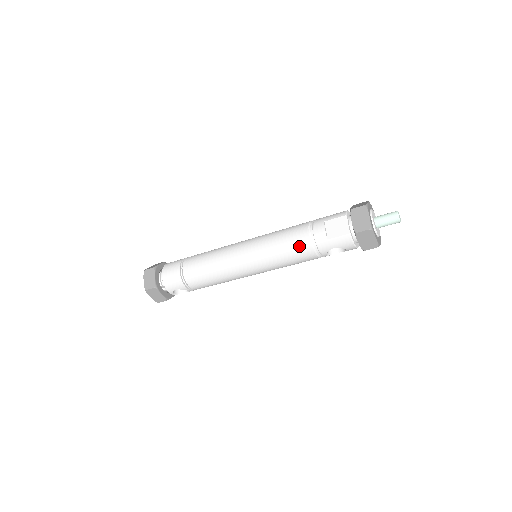
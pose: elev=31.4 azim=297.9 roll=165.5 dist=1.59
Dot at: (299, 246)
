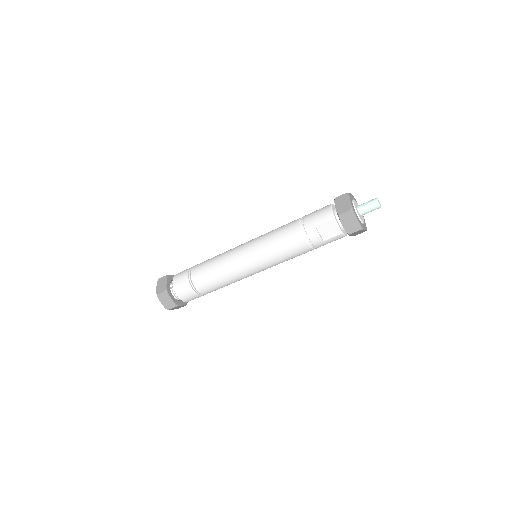
Dot at: (299, 251)
